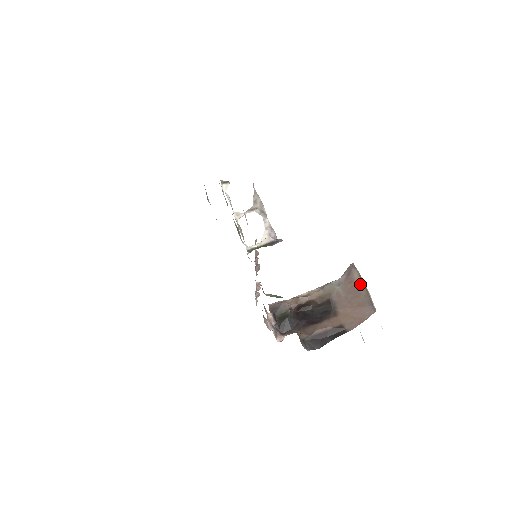
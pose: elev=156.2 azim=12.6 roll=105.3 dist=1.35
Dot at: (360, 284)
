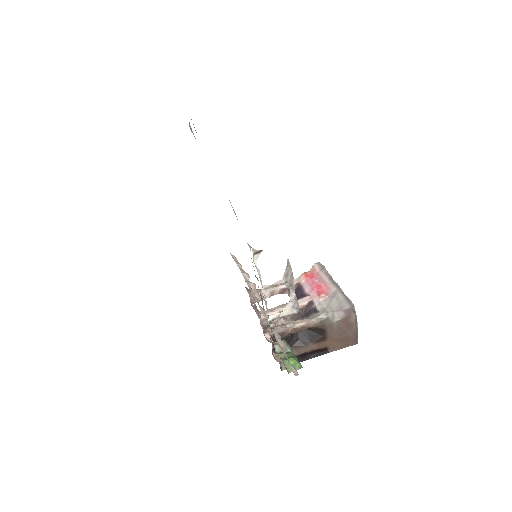
Dot at: (354, 325)
